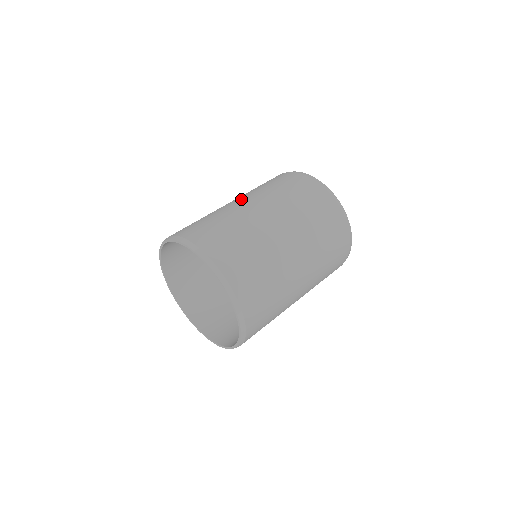
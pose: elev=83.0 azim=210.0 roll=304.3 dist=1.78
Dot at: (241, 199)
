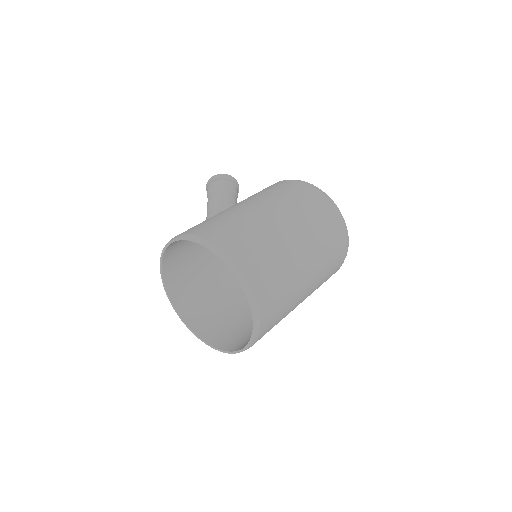
Dot at: (303, 244)
